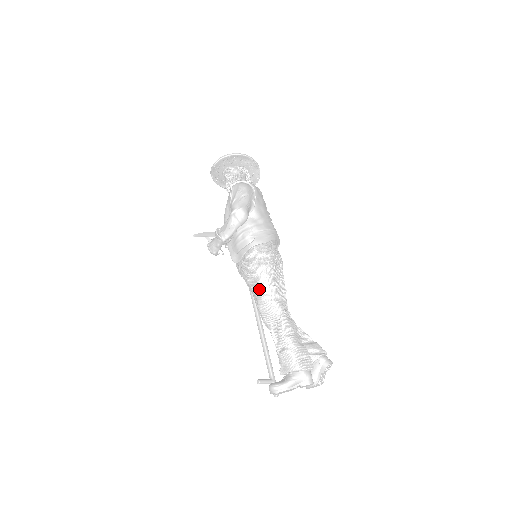
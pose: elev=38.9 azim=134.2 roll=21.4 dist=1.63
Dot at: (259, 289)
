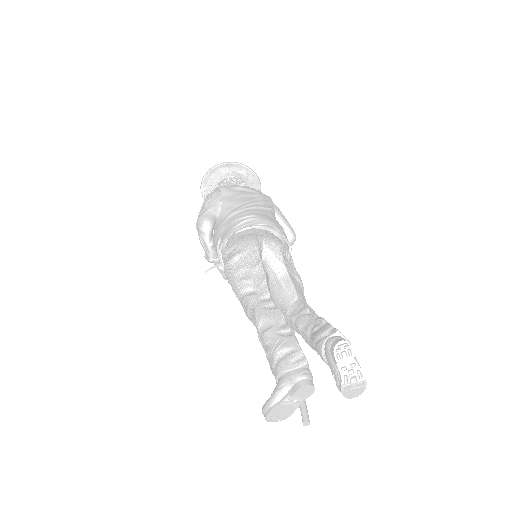
Dot at: occluded
